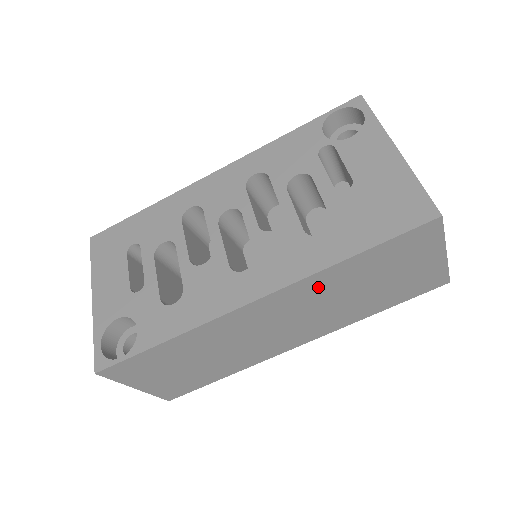
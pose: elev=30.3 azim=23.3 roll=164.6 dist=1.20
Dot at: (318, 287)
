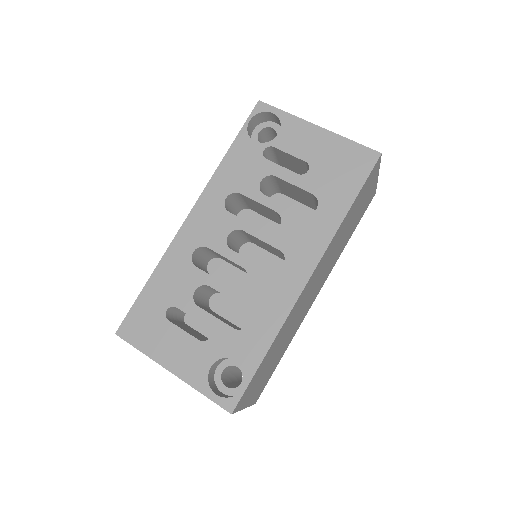
Dot at: (333, 244)
